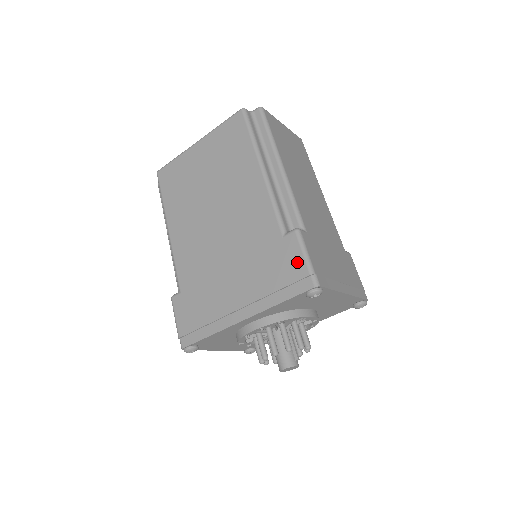
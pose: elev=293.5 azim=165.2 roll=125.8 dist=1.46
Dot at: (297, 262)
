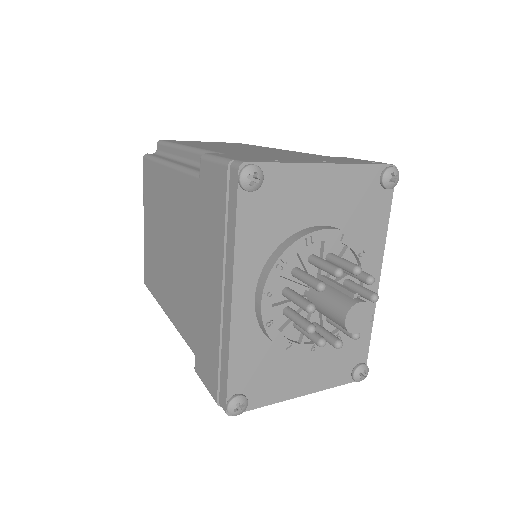
Dot at: (216, 176)
